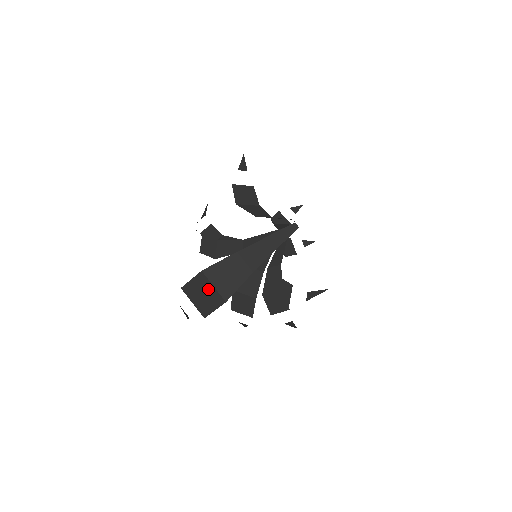
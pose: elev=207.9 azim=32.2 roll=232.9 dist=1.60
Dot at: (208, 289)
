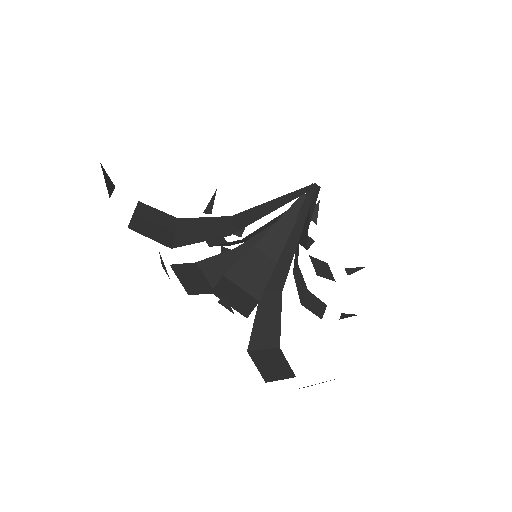
Dot at: (166, 227)
